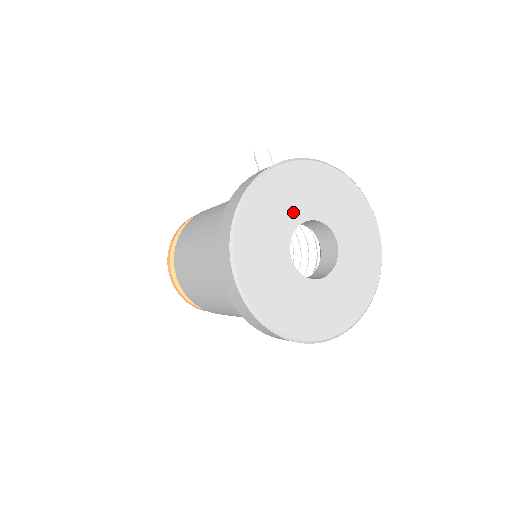
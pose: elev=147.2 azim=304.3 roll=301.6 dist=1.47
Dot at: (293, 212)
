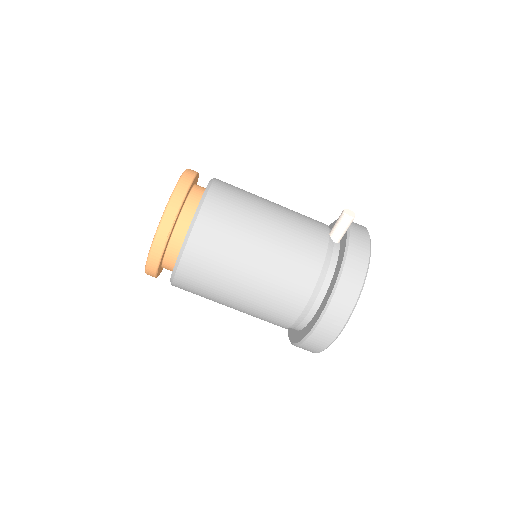
Dot at: occluded
